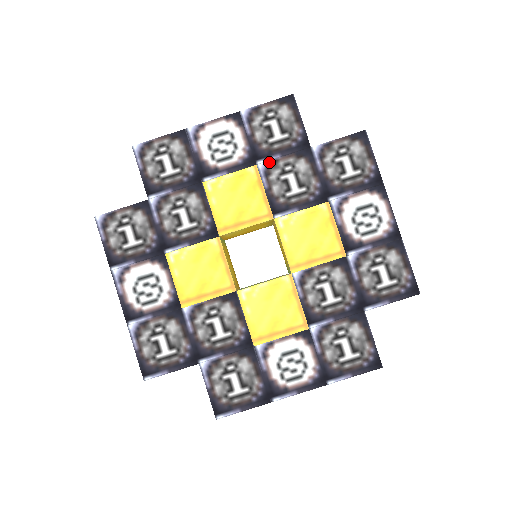
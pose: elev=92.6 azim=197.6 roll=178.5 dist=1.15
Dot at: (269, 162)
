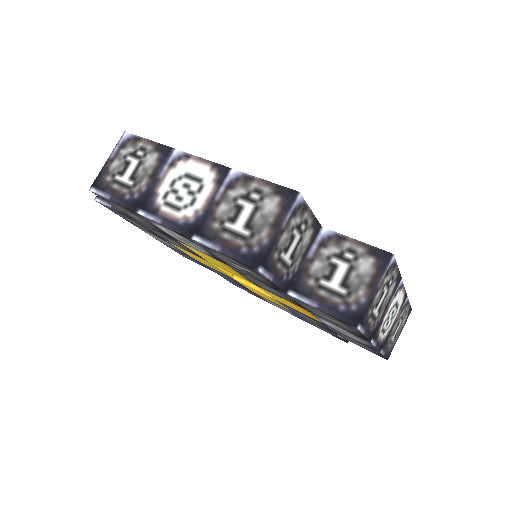
Dot at: occluded
